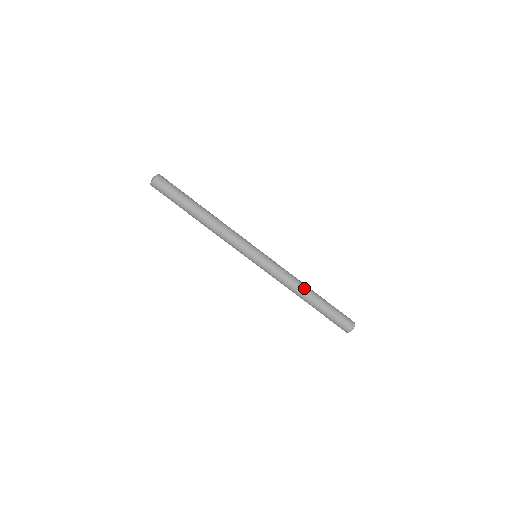
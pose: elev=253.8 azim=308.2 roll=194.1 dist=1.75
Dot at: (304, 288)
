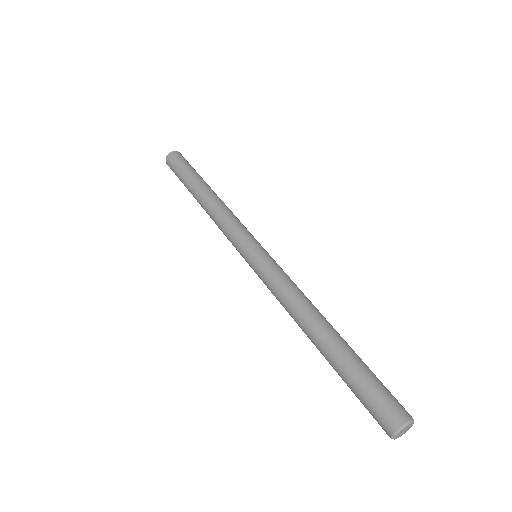
Dot at: (315, 314)
